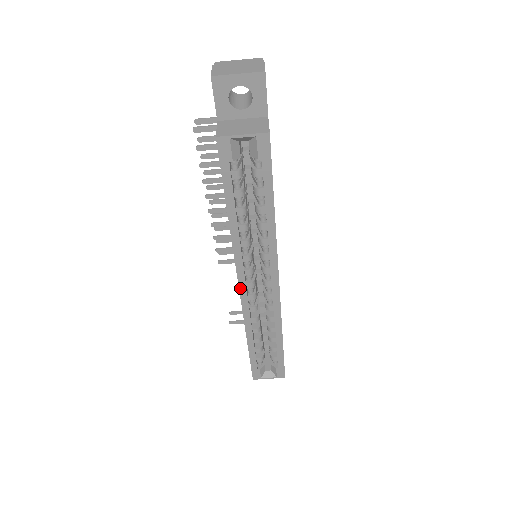
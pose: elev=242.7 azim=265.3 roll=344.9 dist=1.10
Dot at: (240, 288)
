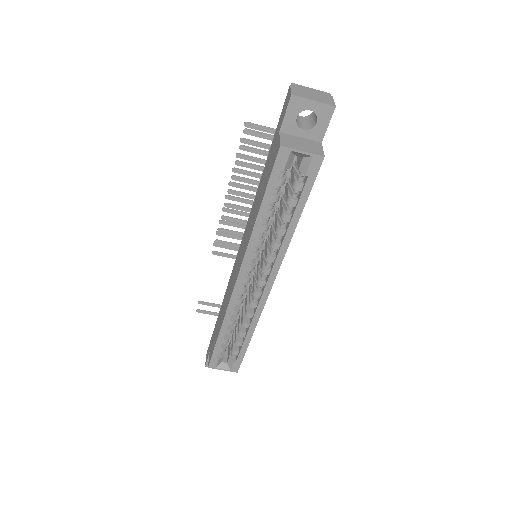
Dot at: (237, 280)
